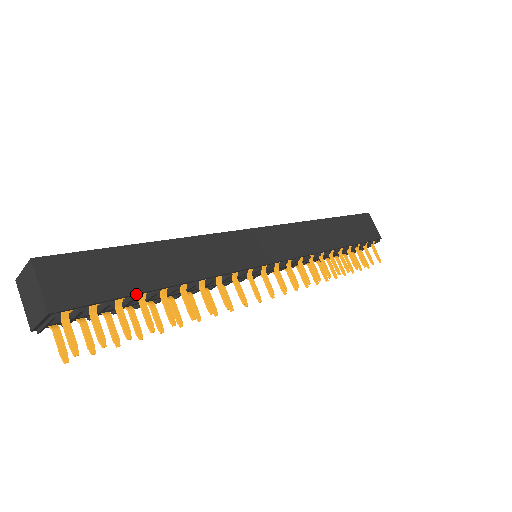
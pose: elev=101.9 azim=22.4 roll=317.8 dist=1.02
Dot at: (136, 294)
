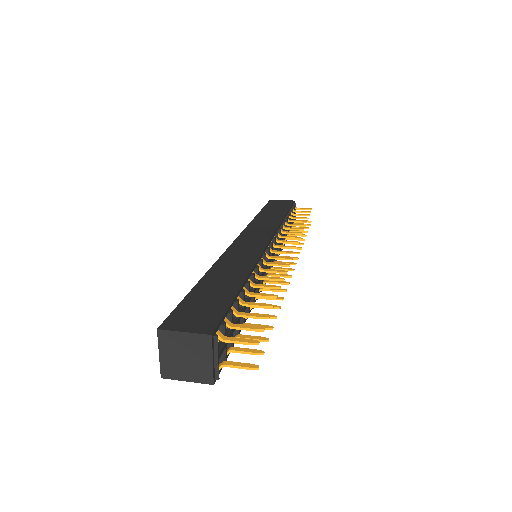
Dot at: (235, 297)
